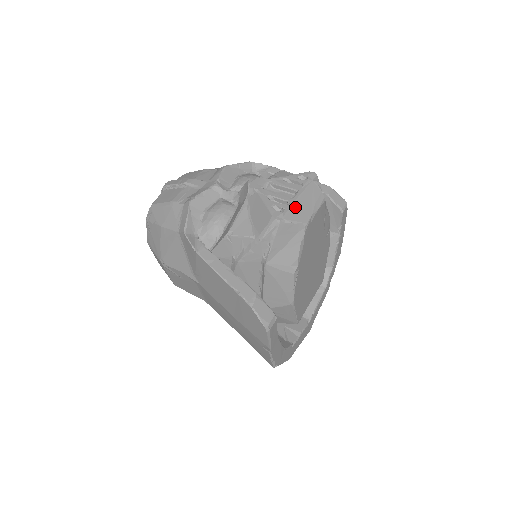
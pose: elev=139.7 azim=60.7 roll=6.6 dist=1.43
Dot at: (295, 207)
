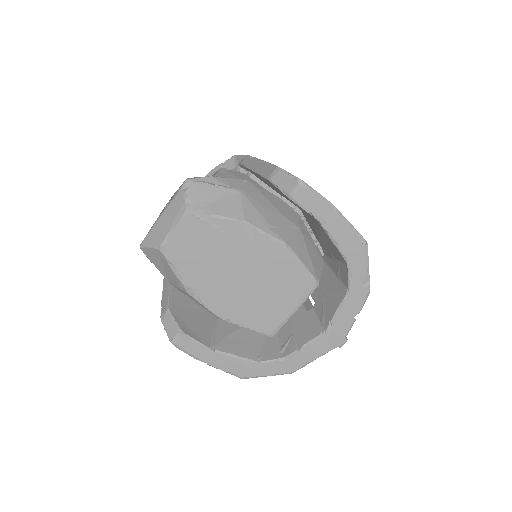
Dot at: (154, 229)
